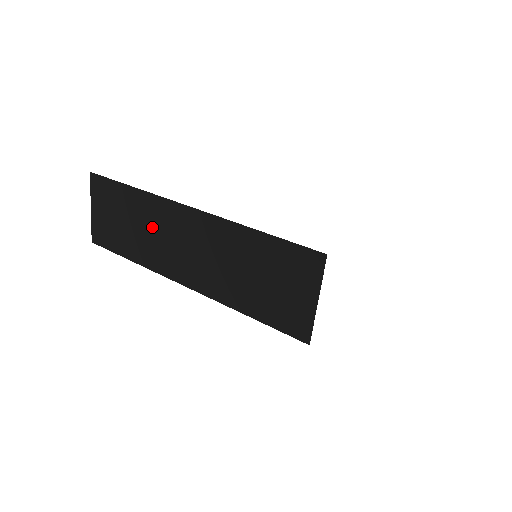
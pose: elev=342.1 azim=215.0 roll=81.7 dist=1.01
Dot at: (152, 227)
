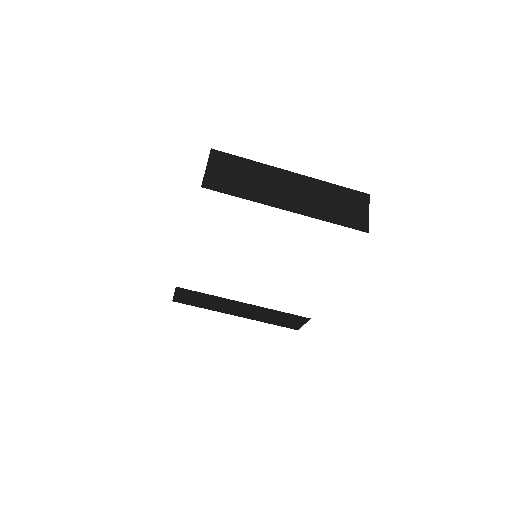
Dot at: (265, 180)
